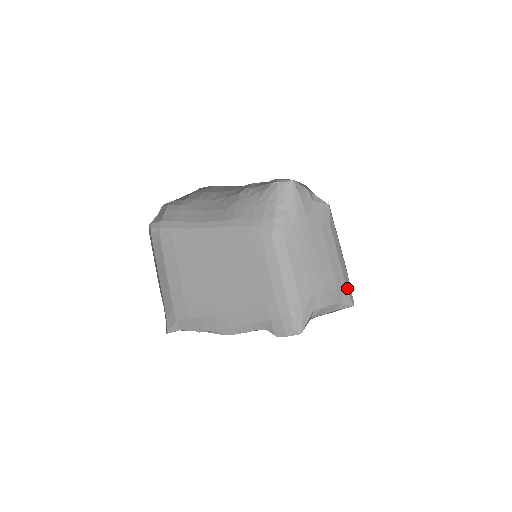
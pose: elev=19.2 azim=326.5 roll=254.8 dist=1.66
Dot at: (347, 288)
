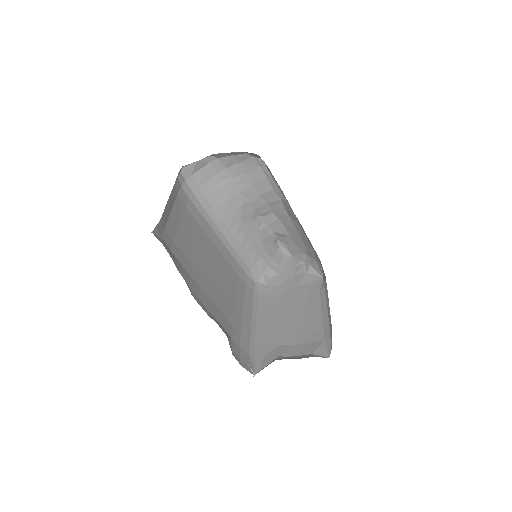
Dot at: (326, 341)
